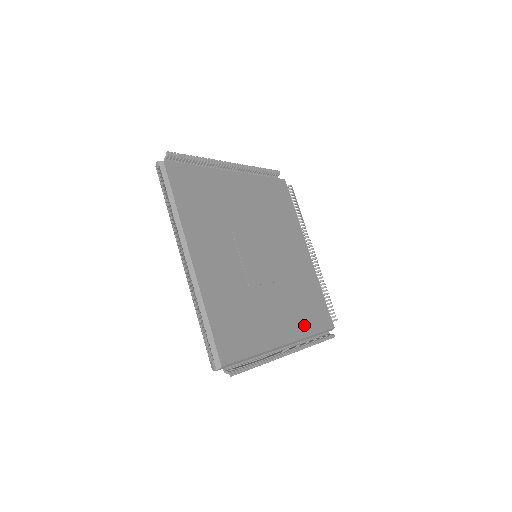
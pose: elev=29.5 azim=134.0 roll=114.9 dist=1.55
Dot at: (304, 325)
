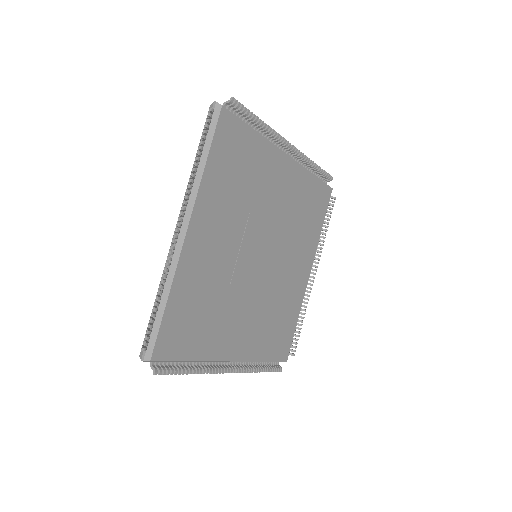
Dot at: (313, 237)
